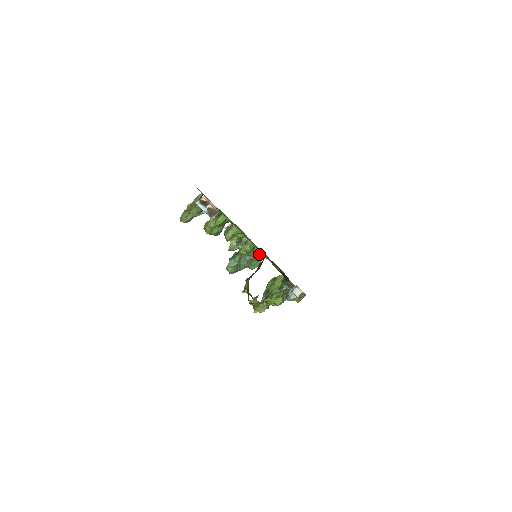
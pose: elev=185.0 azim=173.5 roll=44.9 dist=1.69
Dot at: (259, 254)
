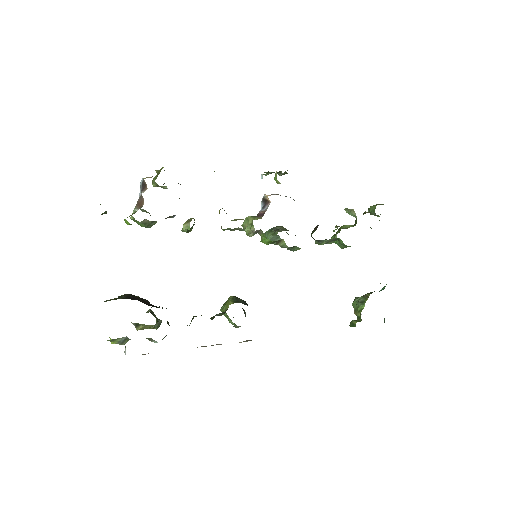
Dot at: (298, 248)
